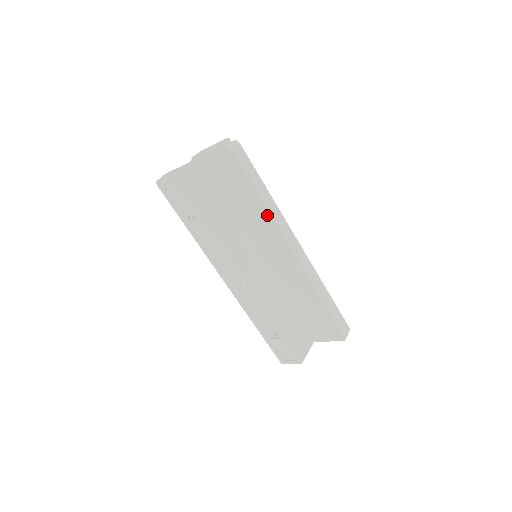
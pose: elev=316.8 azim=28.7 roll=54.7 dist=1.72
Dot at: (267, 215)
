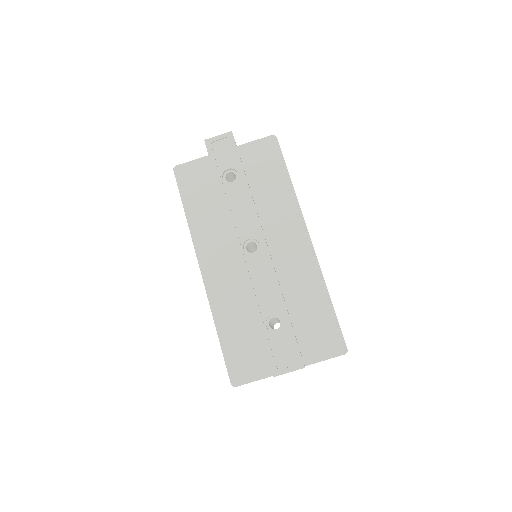
Dot at: (293, 196)
